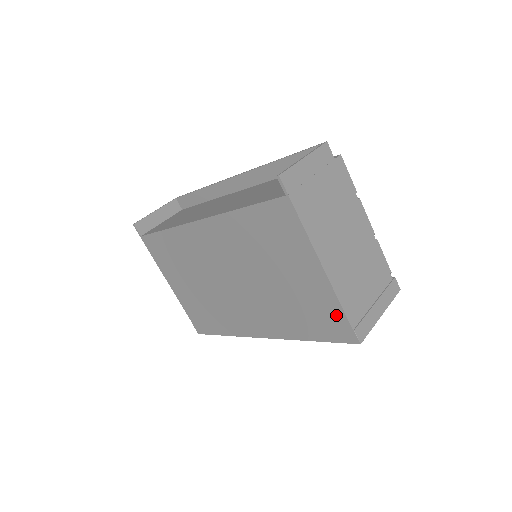
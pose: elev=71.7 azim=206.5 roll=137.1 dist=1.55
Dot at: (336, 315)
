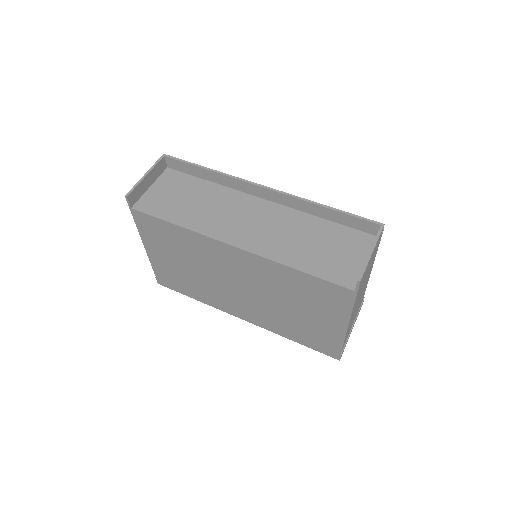
Dot at: (333, 345)
